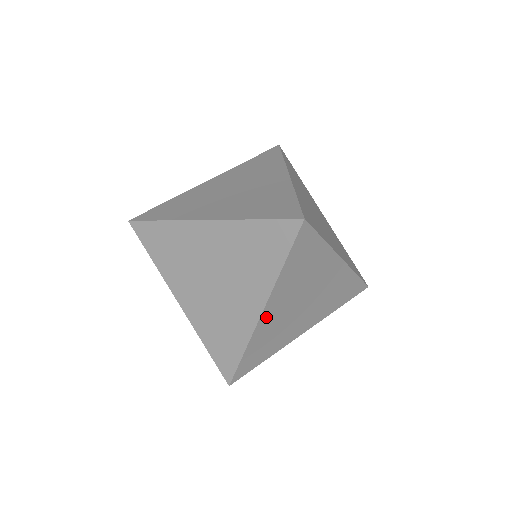
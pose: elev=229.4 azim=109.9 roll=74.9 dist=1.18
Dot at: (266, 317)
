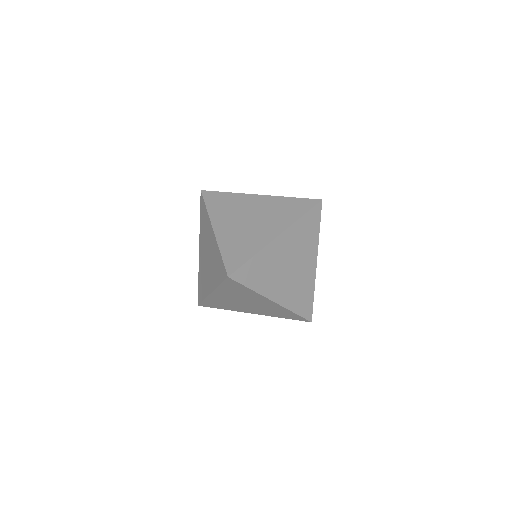
Dot at: (276, 244)
